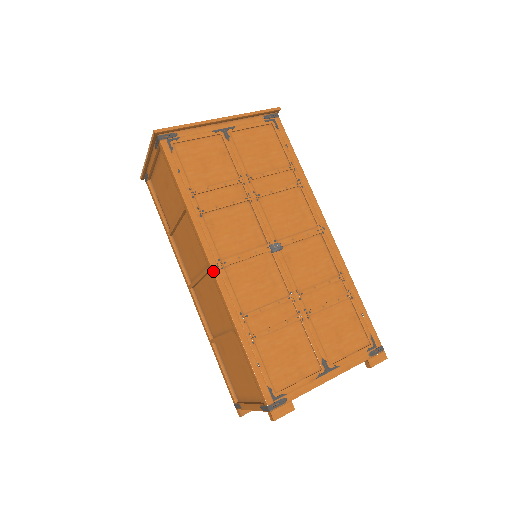
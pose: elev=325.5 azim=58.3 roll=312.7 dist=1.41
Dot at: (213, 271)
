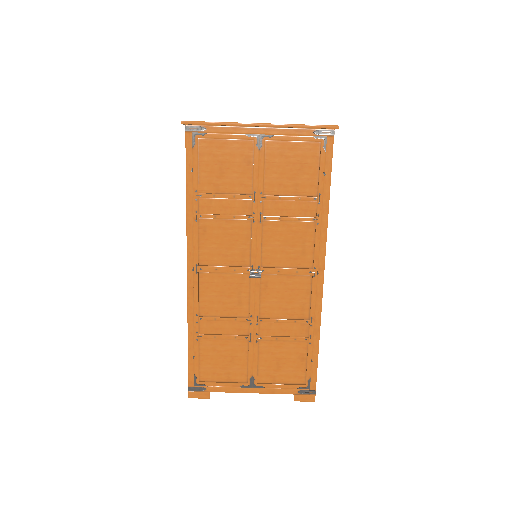
Dot at: (187, 272)
